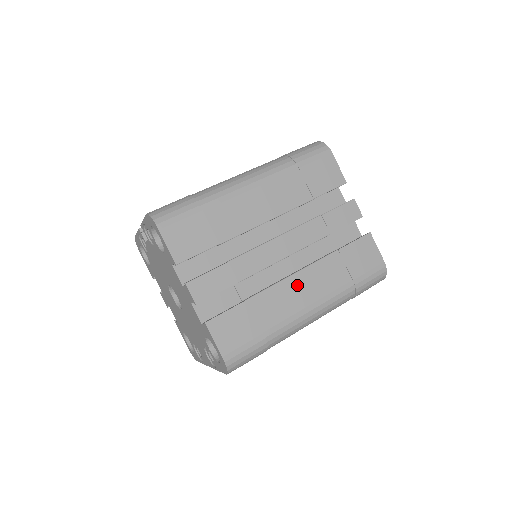
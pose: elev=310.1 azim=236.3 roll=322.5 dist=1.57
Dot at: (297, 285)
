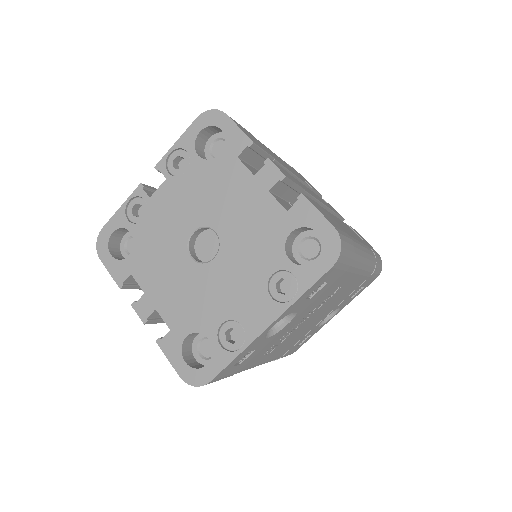
Dot at: (342, 224)
